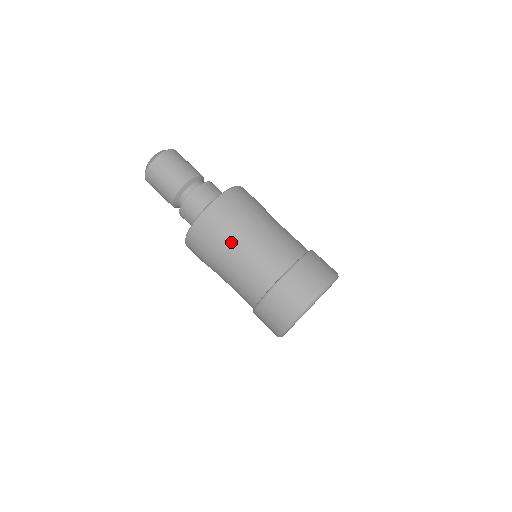
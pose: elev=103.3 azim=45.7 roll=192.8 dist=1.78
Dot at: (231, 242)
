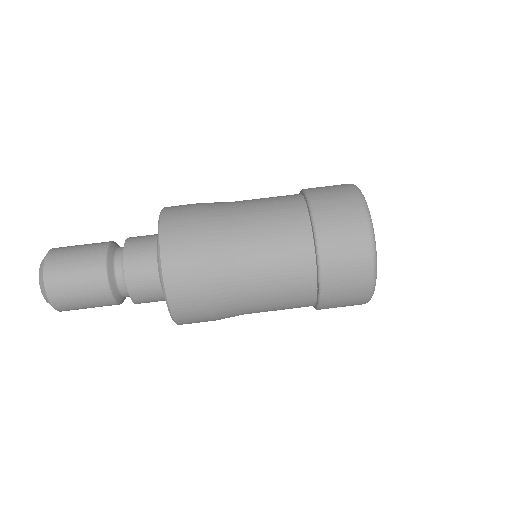
Dot at: (225, 253)
